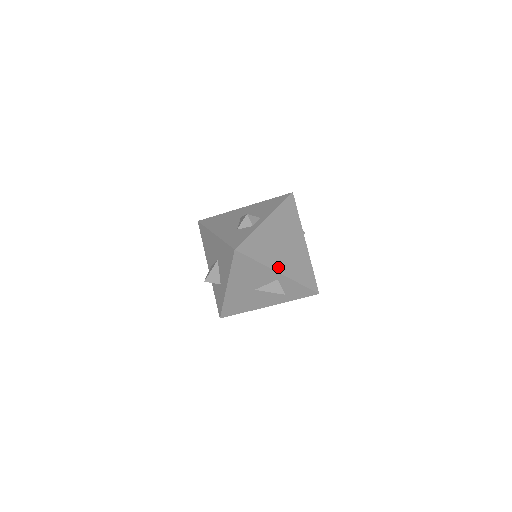
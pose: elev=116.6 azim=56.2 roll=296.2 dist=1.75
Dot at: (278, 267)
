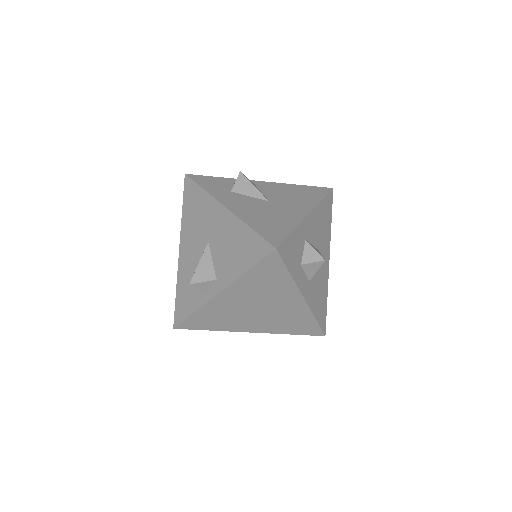
Dot at: (248, 328)
